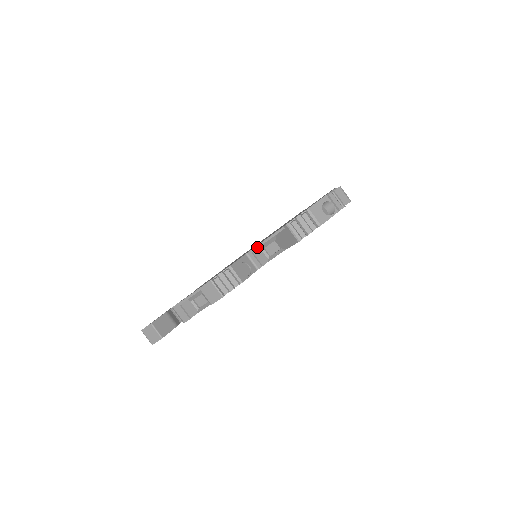
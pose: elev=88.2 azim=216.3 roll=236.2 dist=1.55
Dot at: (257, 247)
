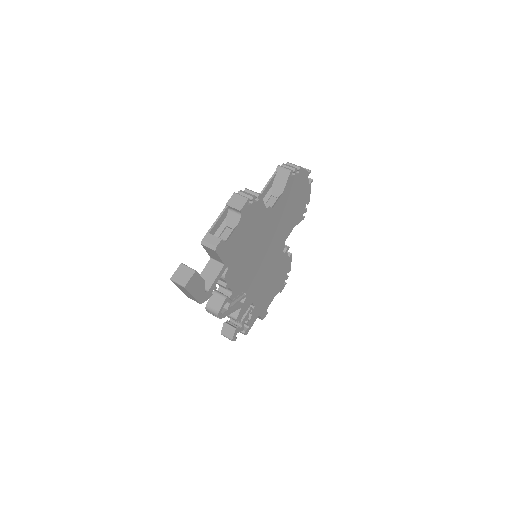
Dot at: occluded
